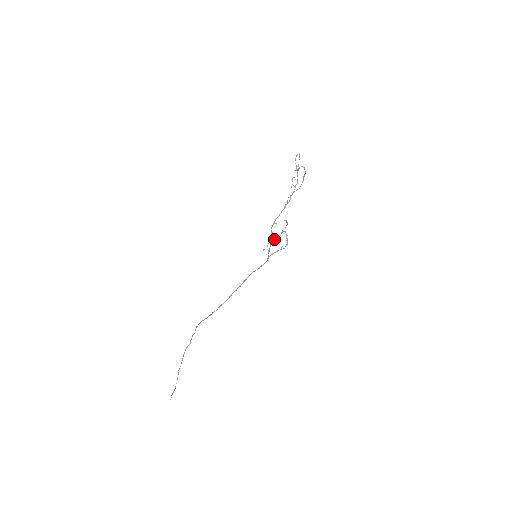
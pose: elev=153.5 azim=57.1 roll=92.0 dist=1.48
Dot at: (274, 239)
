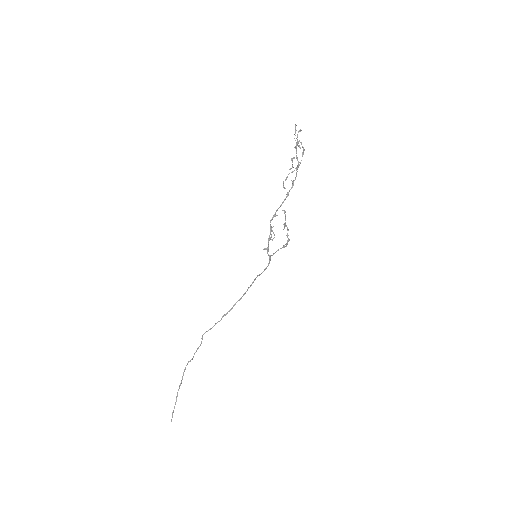
Dot at: occluded
